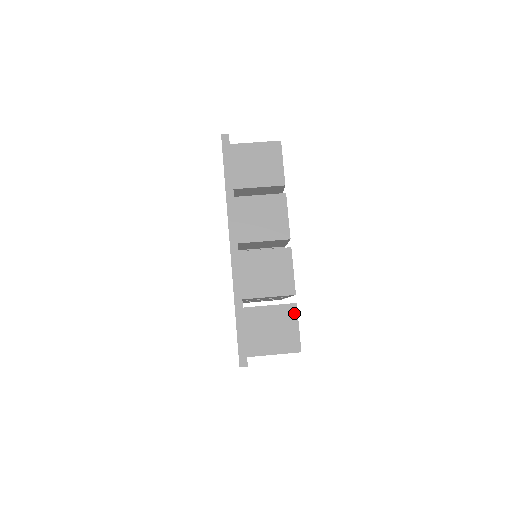
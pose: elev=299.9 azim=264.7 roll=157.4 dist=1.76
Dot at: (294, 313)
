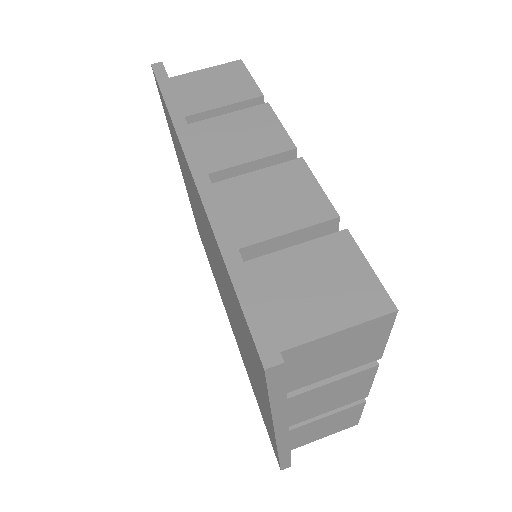
Dot at: (349, 245)
